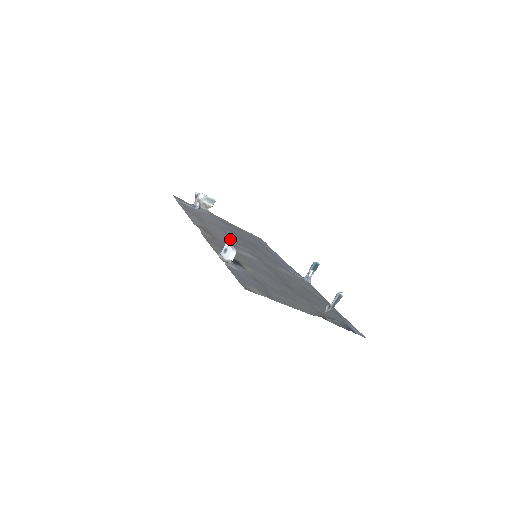
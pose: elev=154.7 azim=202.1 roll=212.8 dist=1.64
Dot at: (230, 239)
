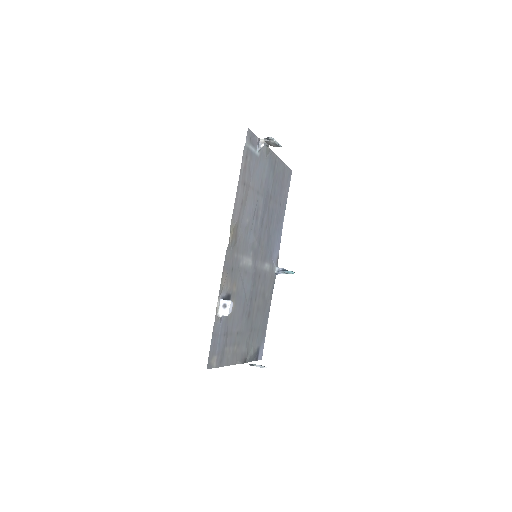
Dot at: (251, 228)
